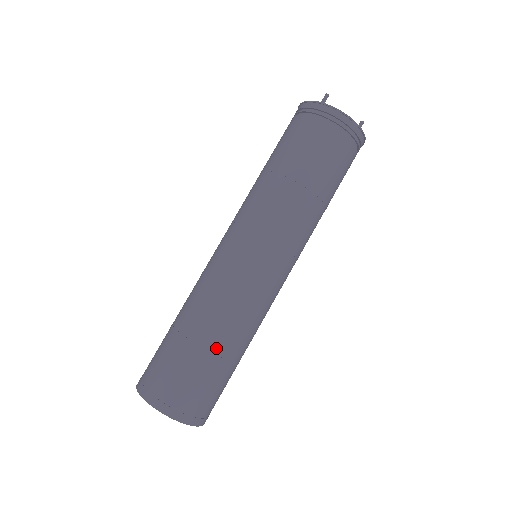
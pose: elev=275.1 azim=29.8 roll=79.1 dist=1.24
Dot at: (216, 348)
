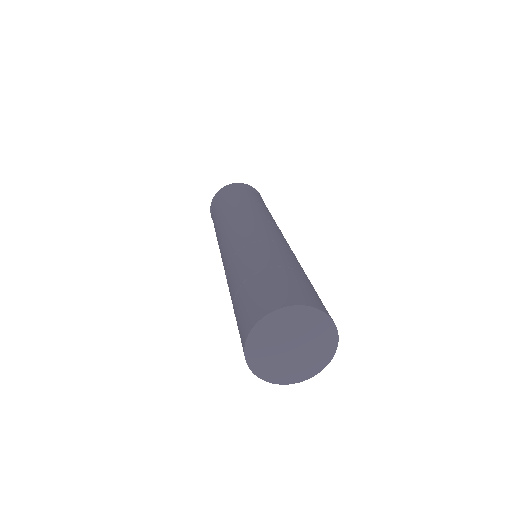
Dot at: occluded
